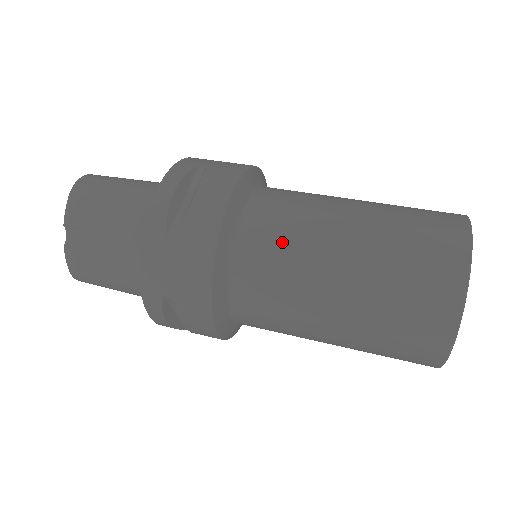
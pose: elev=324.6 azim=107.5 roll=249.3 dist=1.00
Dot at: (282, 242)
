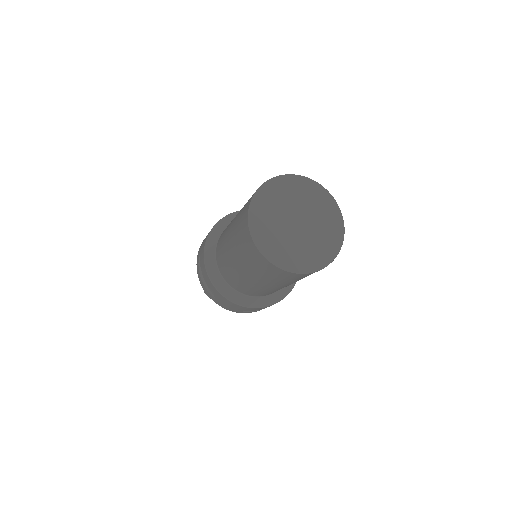
Dot at: occluded
